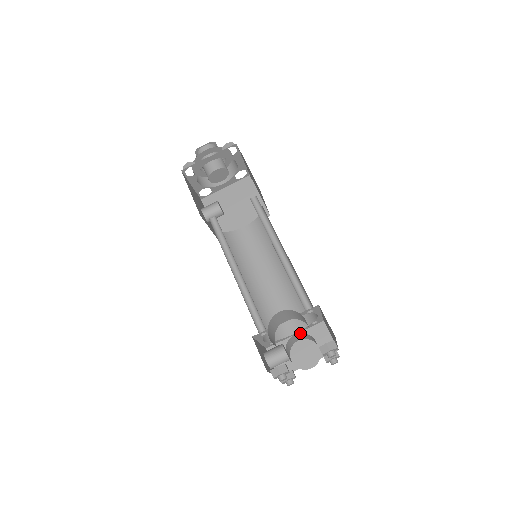
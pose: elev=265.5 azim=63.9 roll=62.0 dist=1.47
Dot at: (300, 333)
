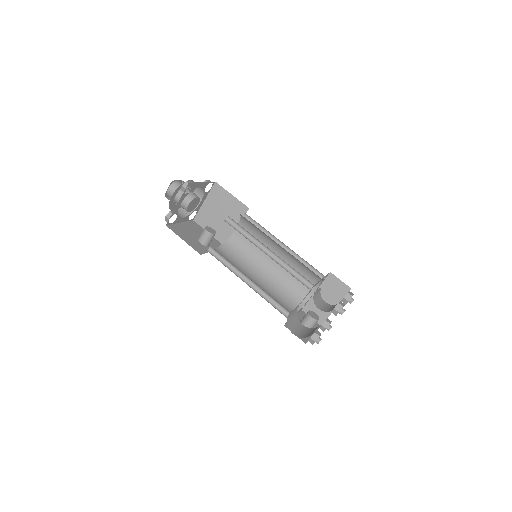
Dot at: occluded
